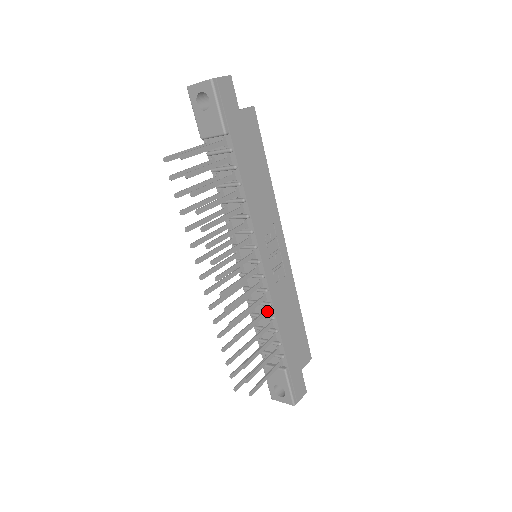
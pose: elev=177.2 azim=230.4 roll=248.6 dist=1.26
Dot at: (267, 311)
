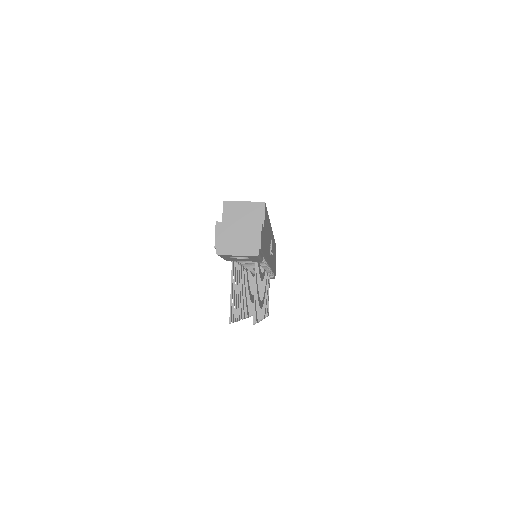
Dot at: (267, 273)
